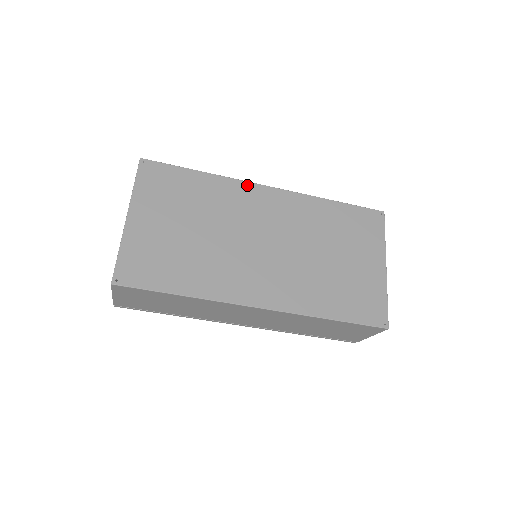
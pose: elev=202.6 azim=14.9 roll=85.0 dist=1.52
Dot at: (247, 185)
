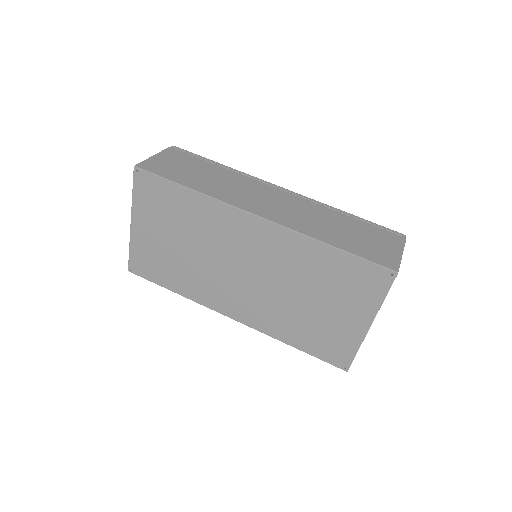
Dot at: (233, 211)
